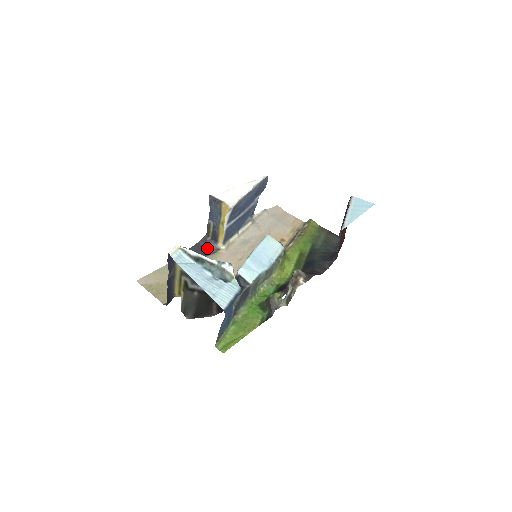
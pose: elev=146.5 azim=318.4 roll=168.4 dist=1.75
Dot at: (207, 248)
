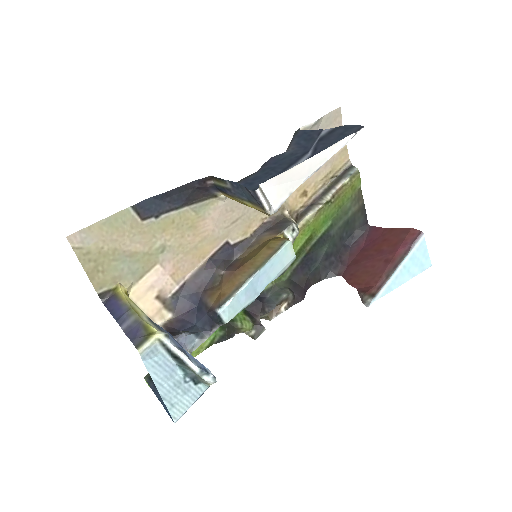
Dot at: (200, 191)
